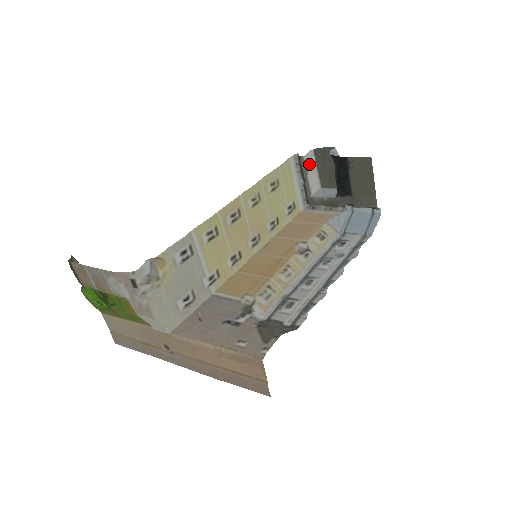
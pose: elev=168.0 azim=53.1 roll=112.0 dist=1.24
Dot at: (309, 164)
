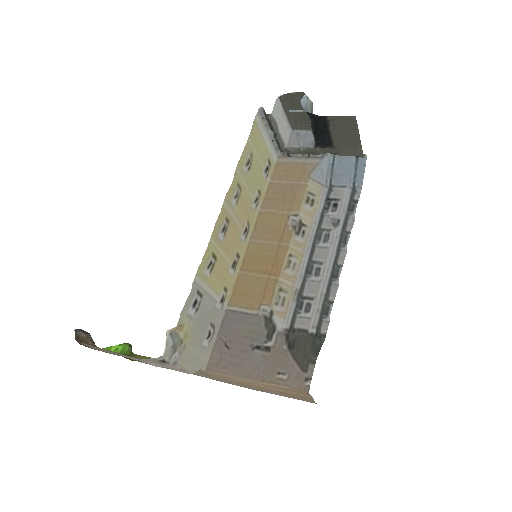
Dot at: (277, 116)
